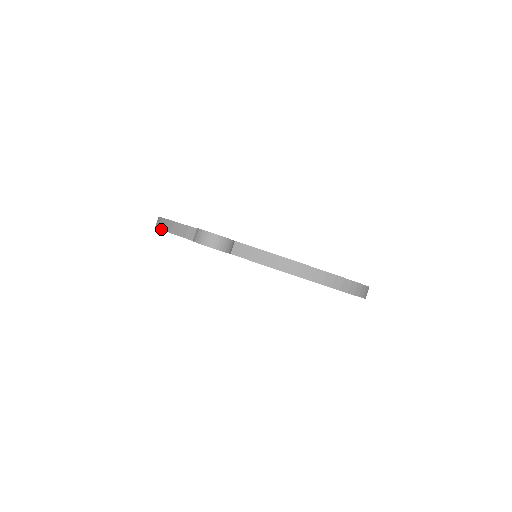
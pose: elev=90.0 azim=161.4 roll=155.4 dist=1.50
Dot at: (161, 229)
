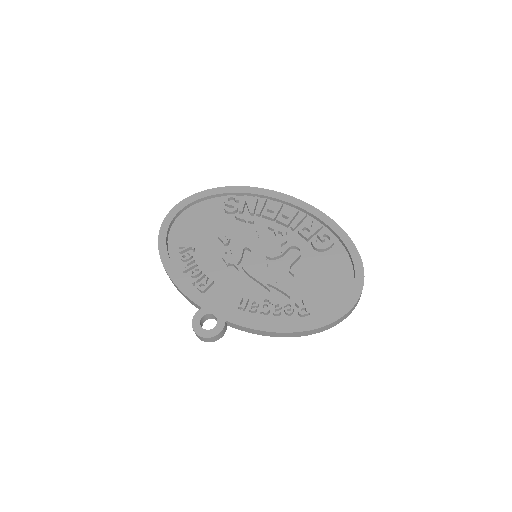
Dot at: occluded
